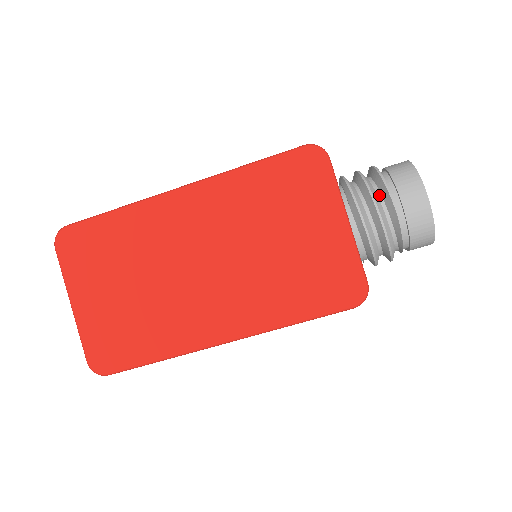
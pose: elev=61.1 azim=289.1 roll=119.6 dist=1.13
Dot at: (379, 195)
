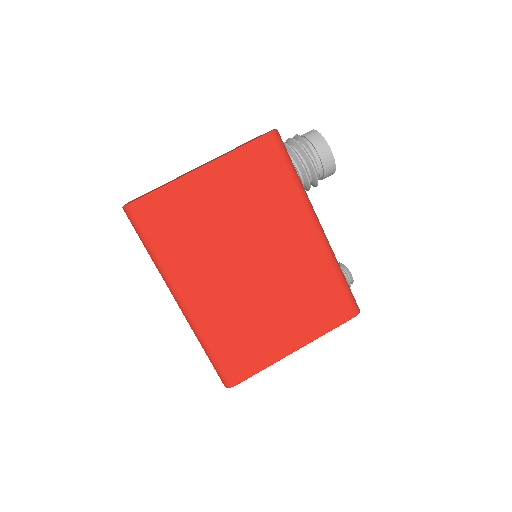
Dot at: occluded
